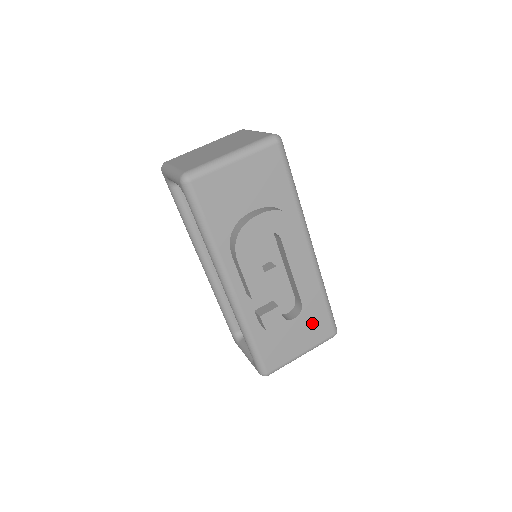
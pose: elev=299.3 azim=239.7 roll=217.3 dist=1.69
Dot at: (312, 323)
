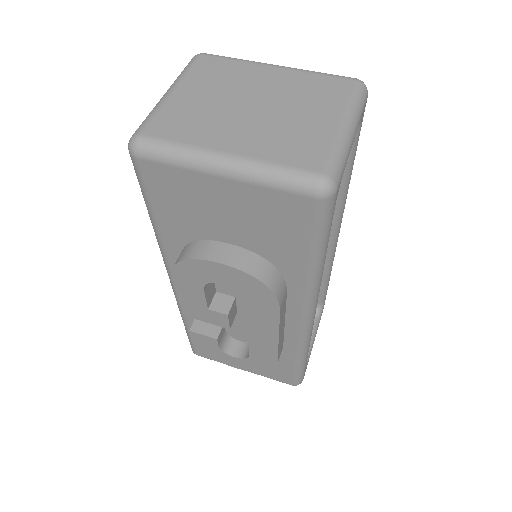
Dot at: occluded
